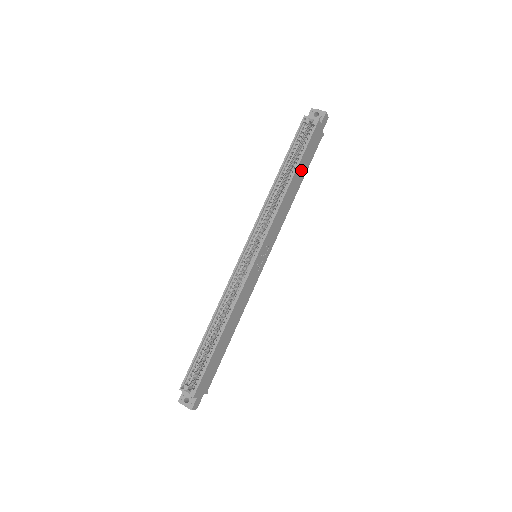
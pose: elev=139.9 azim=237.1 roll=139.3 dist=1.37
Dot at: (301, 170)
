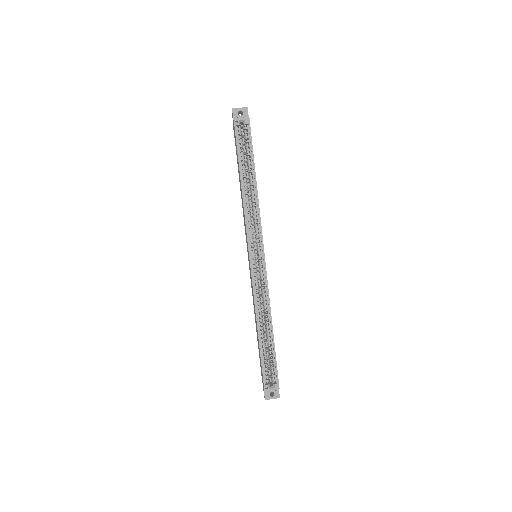
Dot at: occluded
